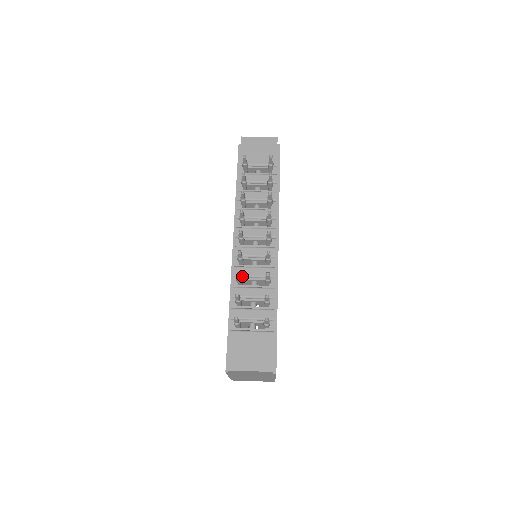
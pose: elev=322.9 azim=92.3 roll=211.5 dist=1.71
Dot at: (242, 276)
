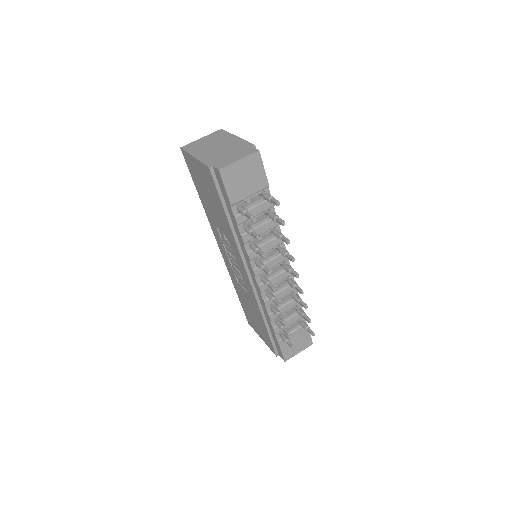
Dot at: (273, 303)
